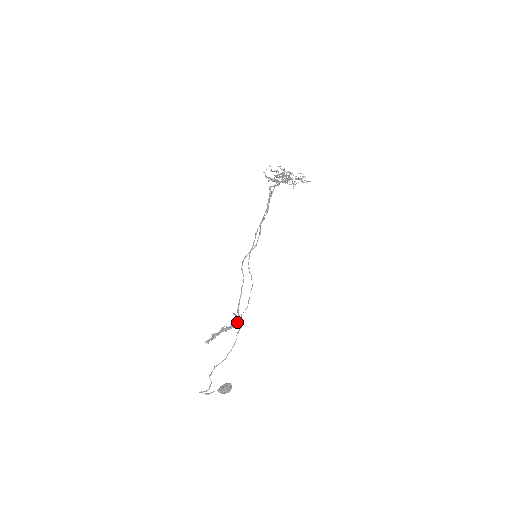
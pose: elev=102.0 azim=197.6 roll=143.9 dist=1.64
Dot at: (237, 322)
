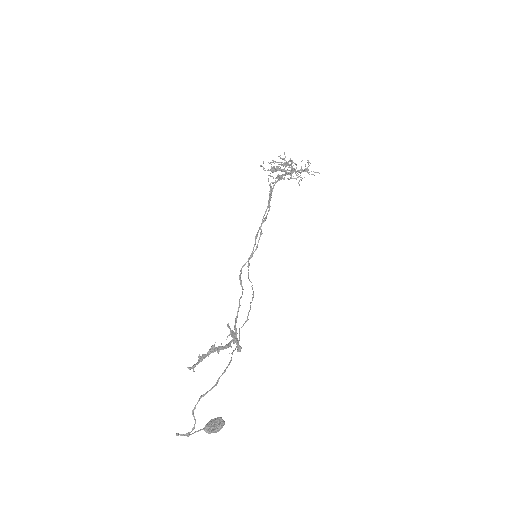
Dot at: (234, 342)
